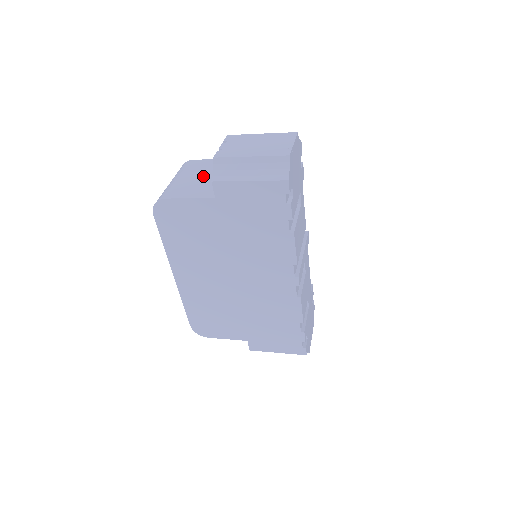
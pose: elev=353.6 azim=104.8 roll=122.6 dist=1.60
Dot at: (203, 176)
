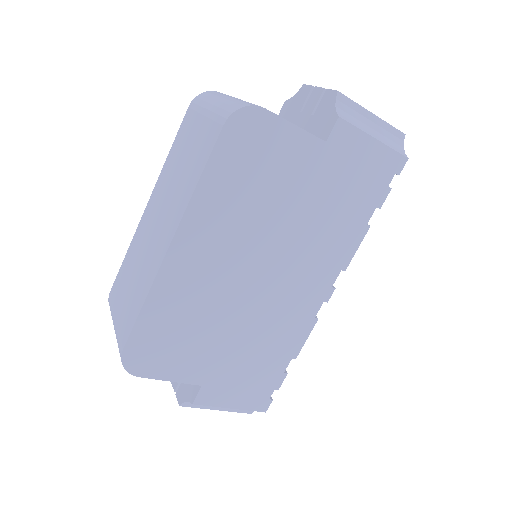
Dot at: occluded
